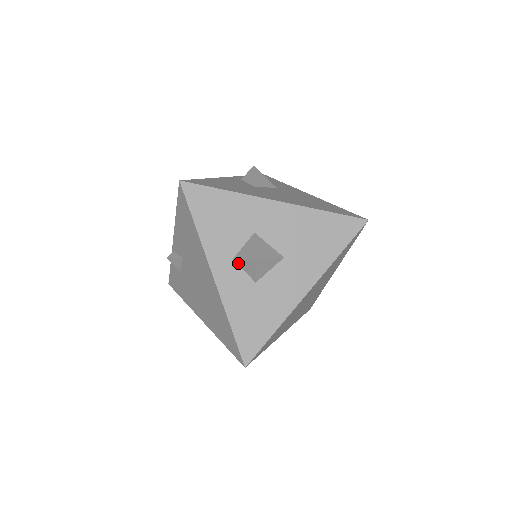
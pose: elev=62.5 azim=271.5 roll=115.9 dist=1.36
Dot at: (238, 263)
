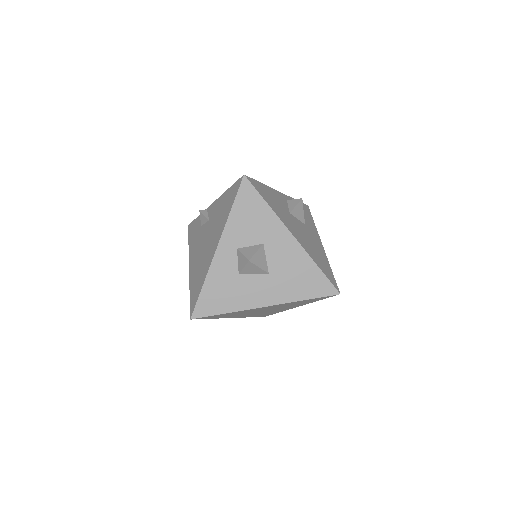
Dot at: (238, 254)
